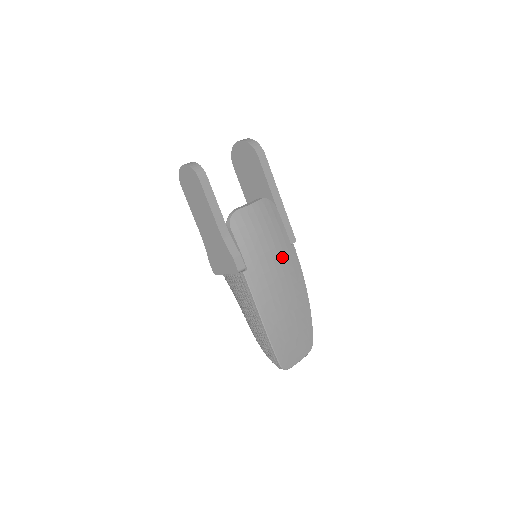
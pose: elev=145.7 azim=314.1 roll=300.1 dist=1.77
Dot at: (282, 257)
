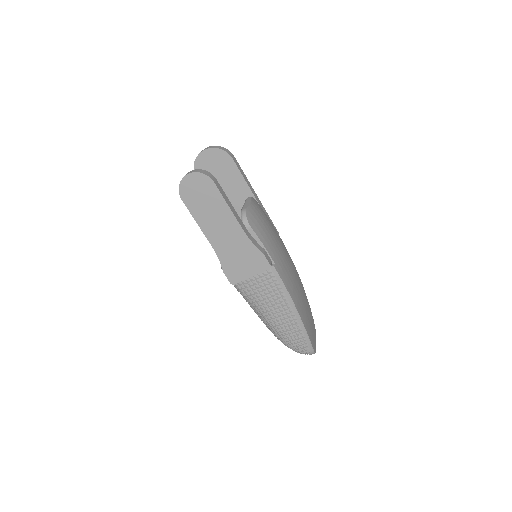
Dot at: (282, 247)
